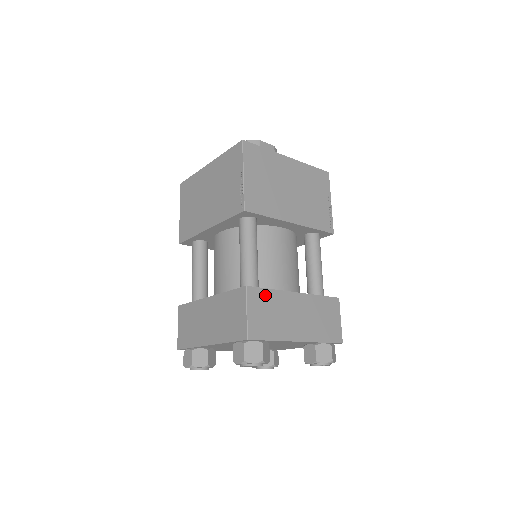
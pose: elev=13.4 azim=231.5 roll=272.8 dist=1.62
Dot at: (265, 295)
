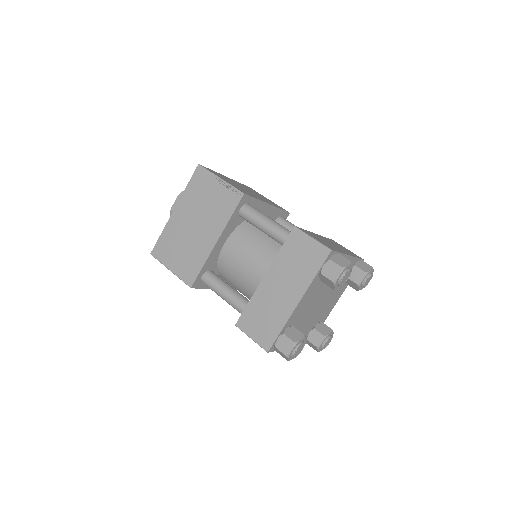
Dot at: (307, 232)
